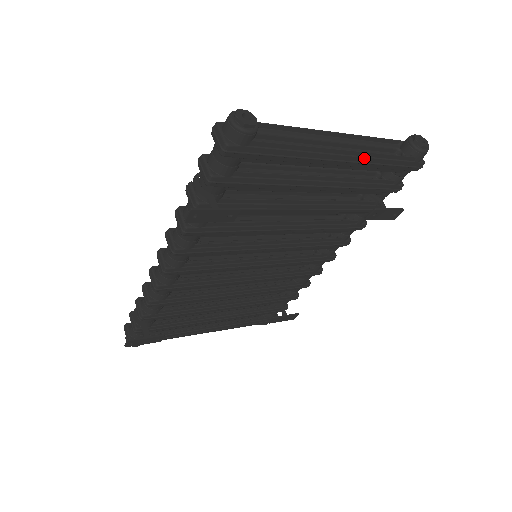
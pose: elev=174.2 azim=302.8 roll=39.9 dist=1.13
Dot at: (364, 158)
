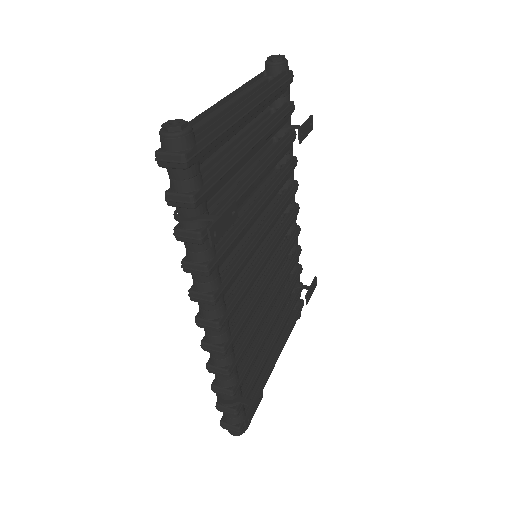
Dot at: (262, 95)
